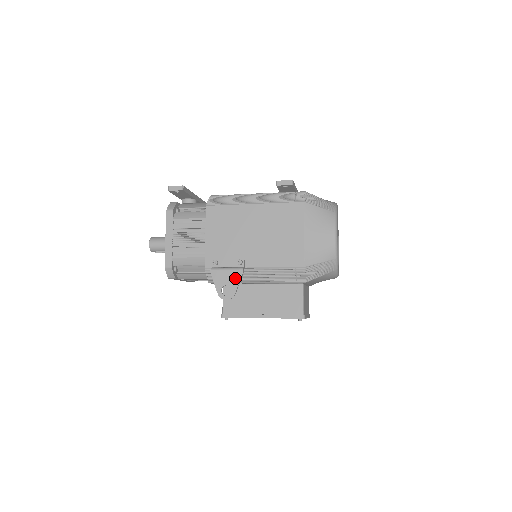
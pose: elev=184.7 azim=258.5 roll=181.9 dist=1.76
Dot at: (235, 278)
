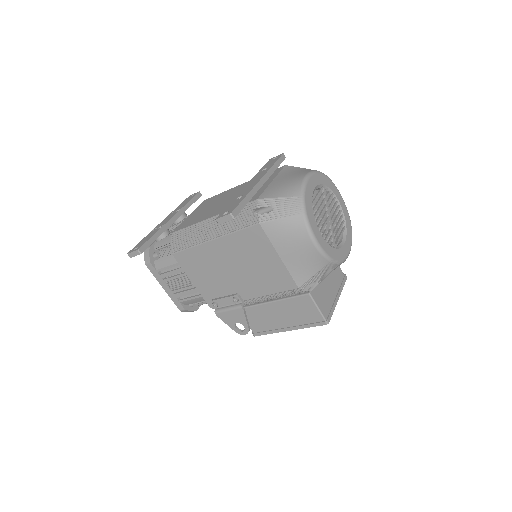
Dot at: (240, 316)
